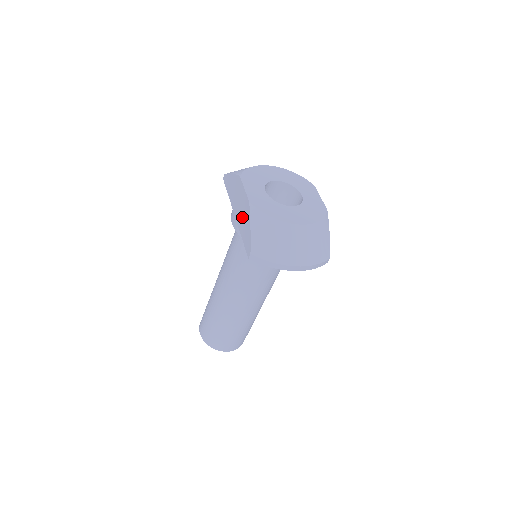
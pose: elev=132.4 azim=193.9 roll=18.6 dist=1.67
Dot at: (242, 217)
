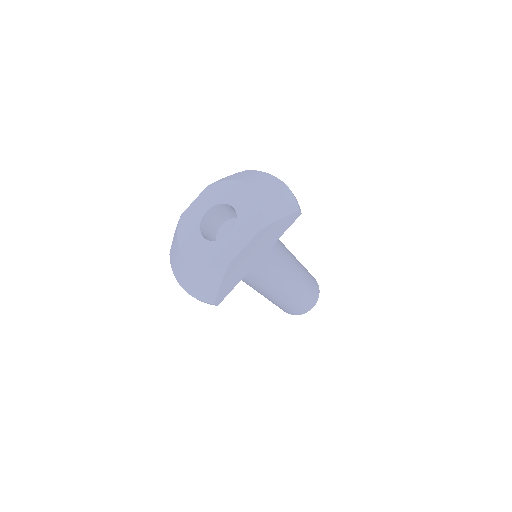
Dot at: occluded
